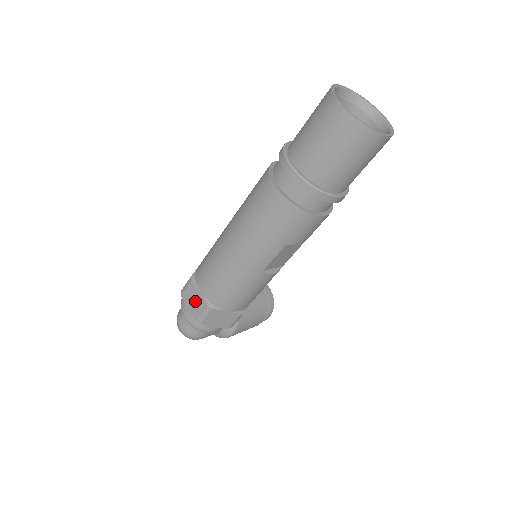
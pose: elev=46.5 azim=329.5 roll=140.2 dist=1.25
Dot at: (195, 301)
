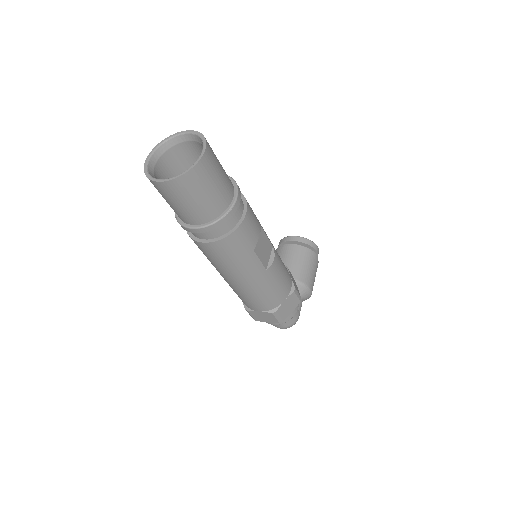
Dot at: (264, 317)
